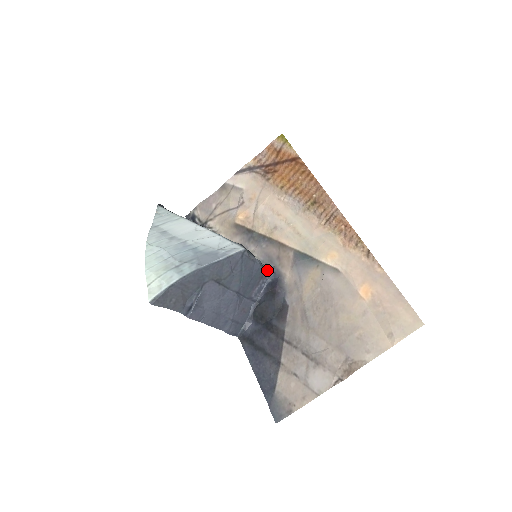
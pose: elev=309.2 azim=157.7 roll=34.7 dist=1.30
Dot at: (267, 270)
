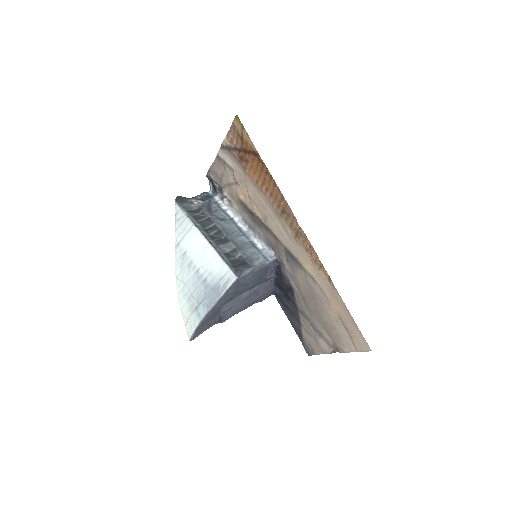
Dot at: (269, 263)
